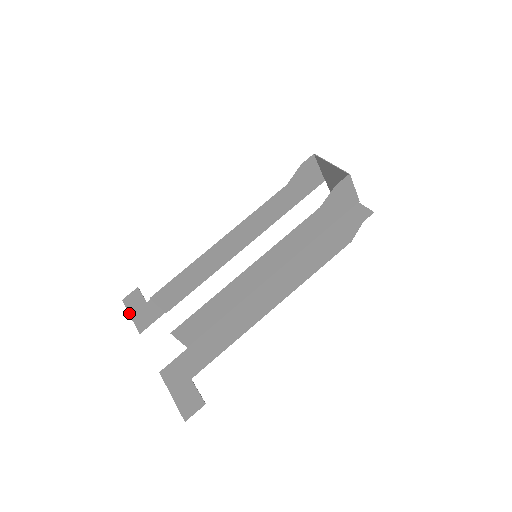
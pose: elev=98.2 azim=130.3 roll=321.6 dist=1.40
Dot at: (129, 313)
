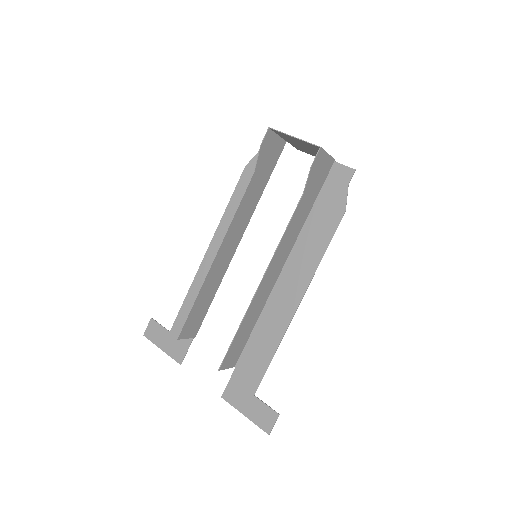
Dot at: (158, 347)
